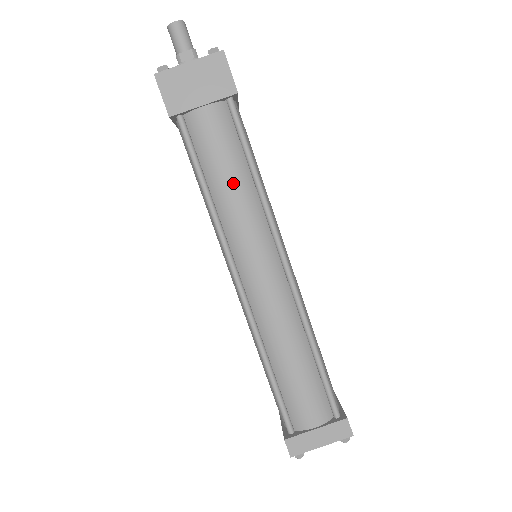
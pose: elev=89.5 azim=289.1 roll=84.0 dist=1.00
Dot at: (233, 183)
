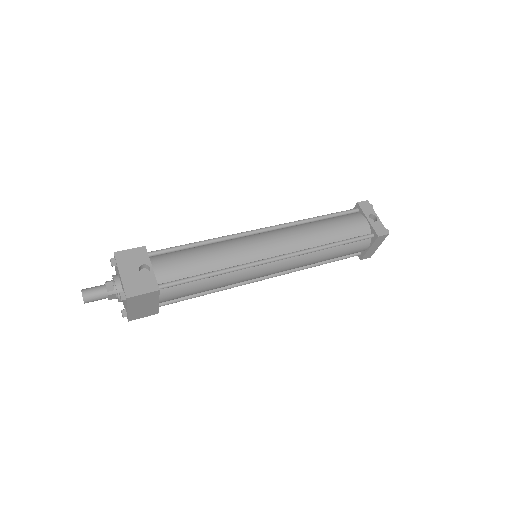
Dot at: (214, 286)
